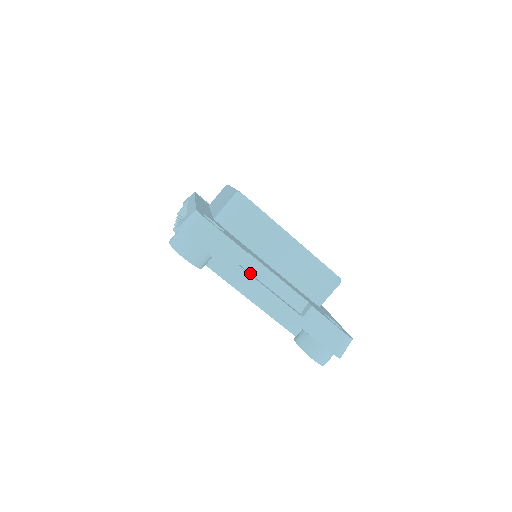
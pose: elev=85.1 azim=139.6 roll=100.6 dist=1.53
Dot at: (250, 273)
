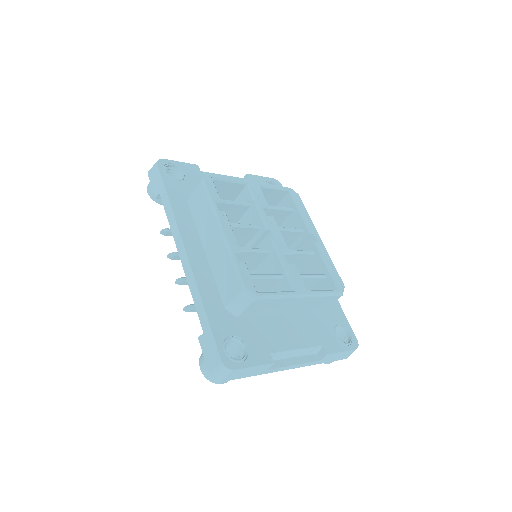
Dot at: (275, 360)
